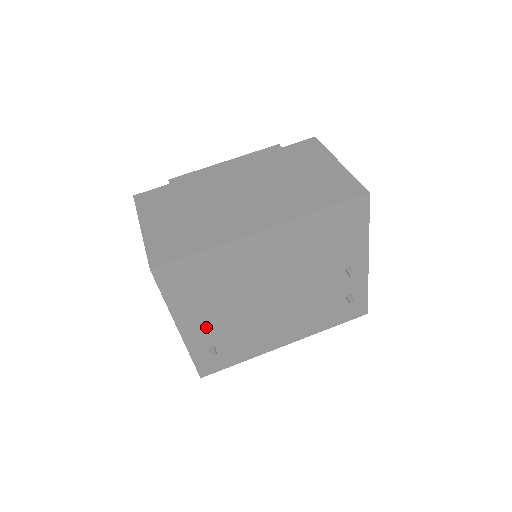
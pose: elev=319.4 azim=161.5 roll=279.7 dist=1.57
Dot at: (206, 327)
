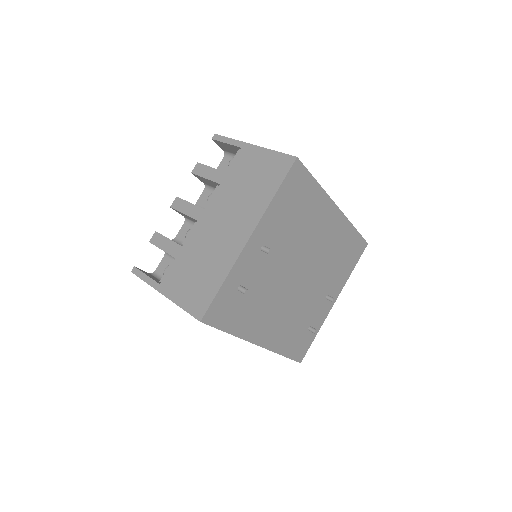
Dot at: (271, 251)
